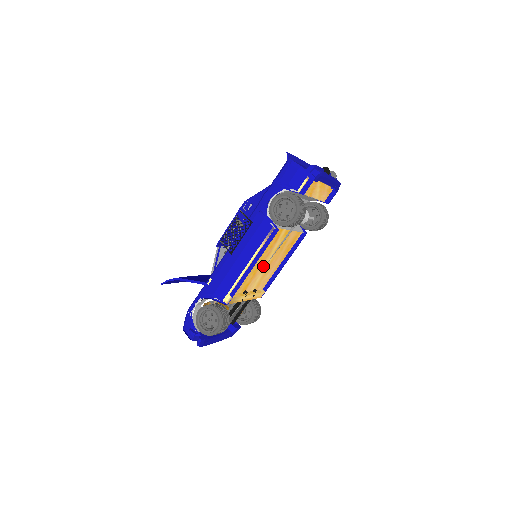
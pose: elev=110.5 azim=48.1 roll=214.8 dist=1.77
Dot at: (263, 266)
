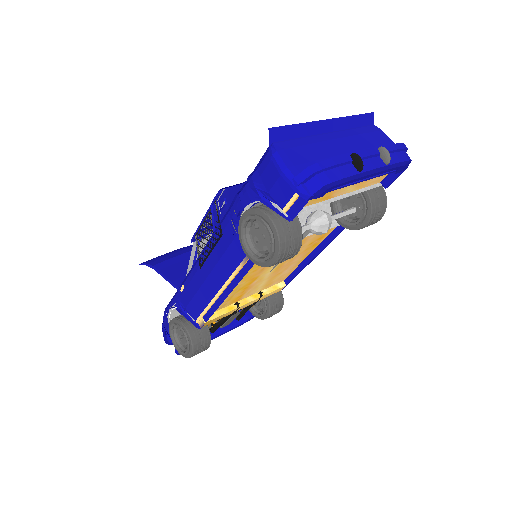
Dot at: (262, 276)
